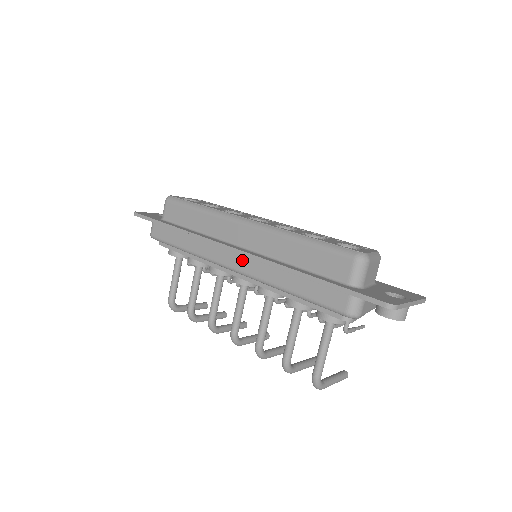
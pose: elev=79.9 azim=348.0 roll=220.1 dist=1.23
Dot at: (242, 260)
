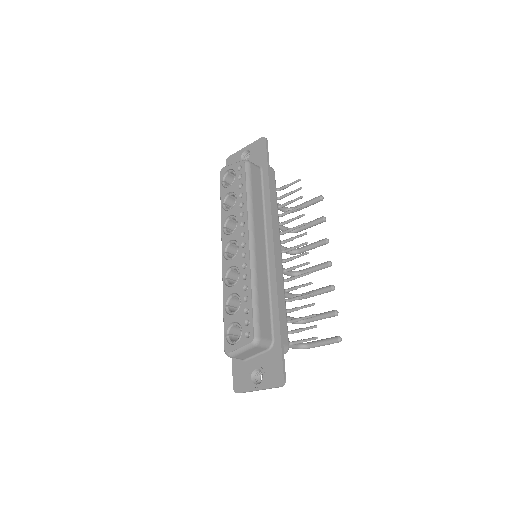
Dot at: occluded
